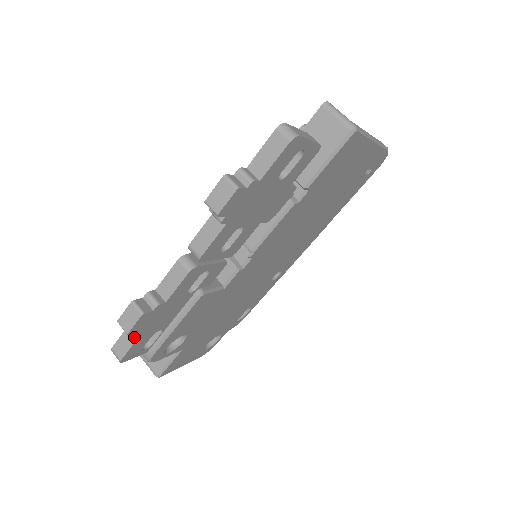
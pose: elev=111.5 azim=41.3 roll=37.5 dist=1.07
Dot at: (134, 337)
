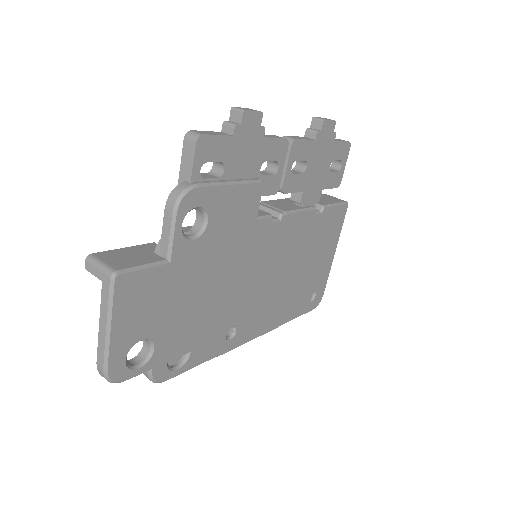
Dot at: (225, 134)
